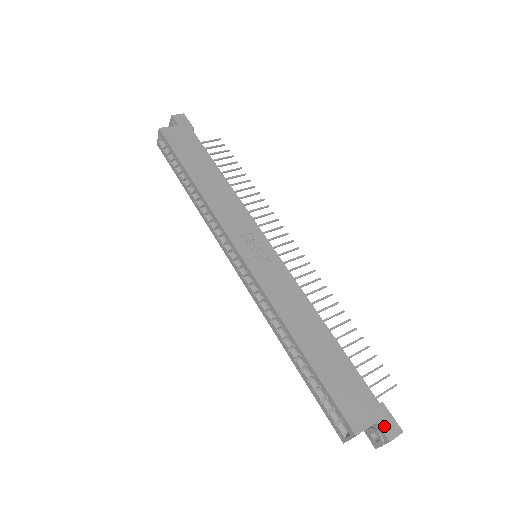
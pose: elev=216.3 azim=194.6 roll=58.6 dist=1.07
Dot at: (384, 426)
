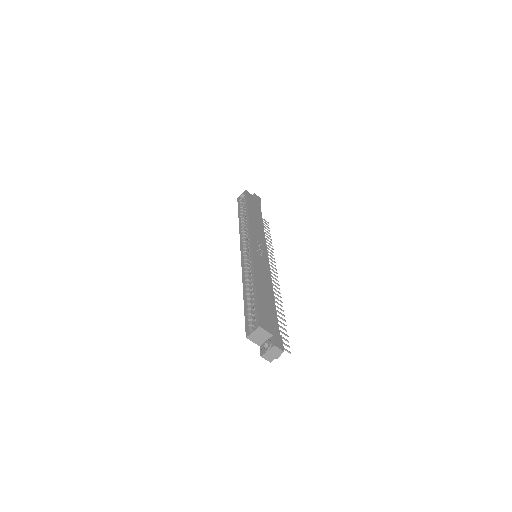
Dot at: (276, 340)
